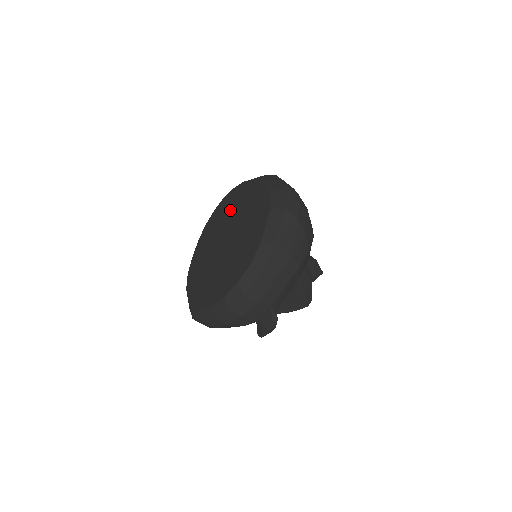
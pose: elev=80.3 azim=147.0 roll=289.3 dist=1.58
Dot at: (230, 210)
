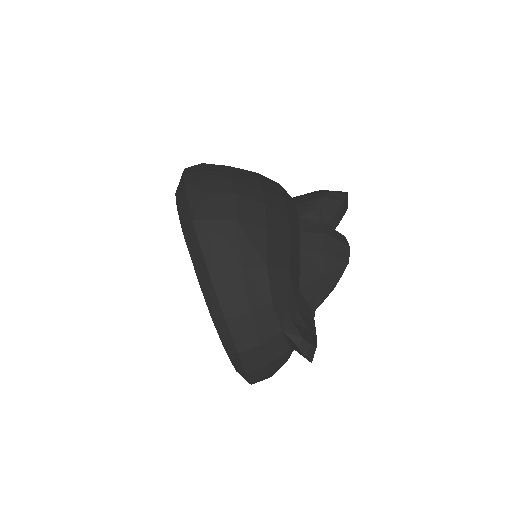
Dot at: occluded
